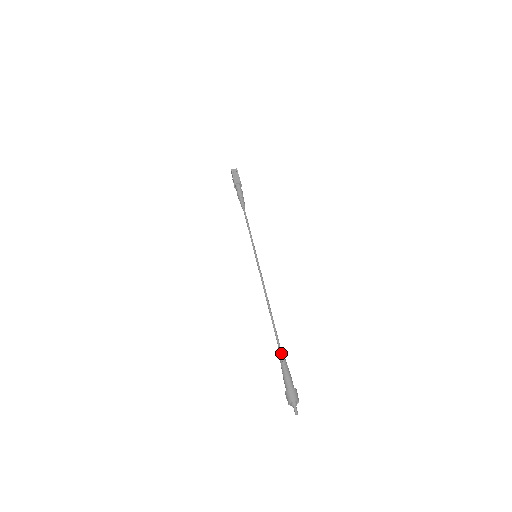
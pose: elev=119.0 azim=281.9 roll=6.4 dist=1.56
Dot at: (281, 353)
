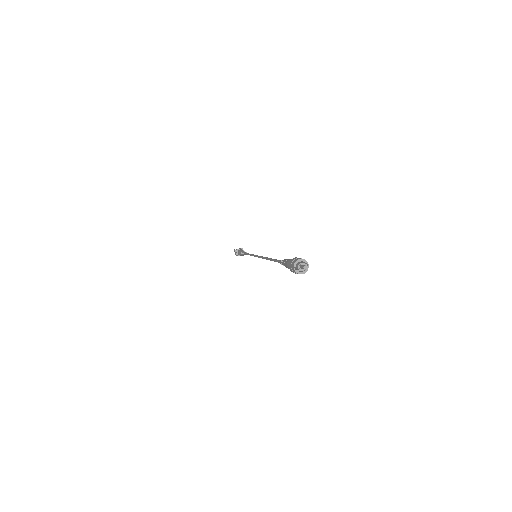
Dot at: occluded
